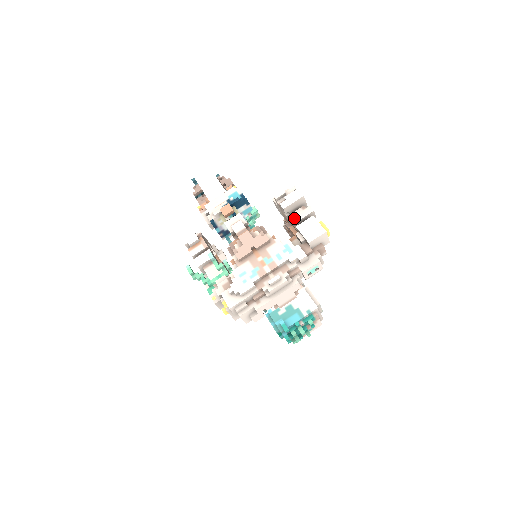
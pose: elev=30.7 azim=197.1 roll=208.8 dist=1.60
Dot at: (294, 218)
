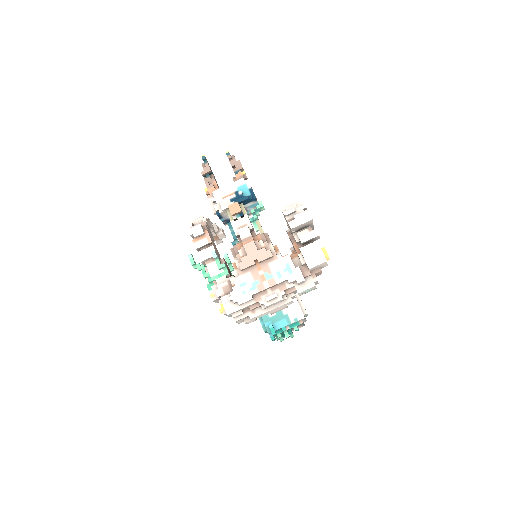
Dot at: (299, 239)
